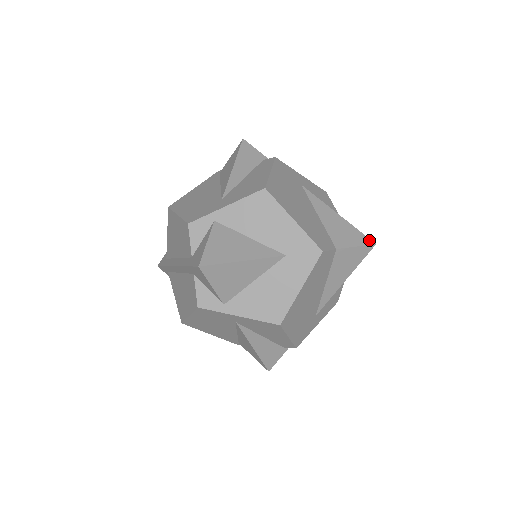
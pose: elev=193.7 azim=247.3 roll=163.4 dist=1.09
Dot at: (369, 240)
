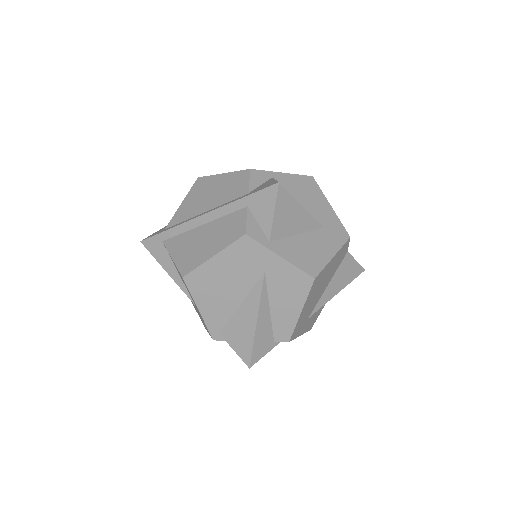
Dot at: occluded
